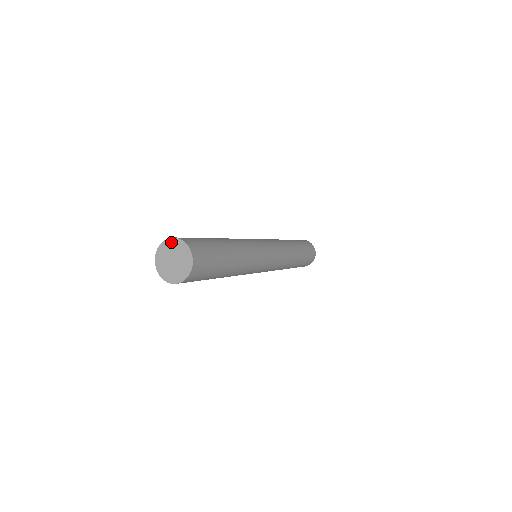
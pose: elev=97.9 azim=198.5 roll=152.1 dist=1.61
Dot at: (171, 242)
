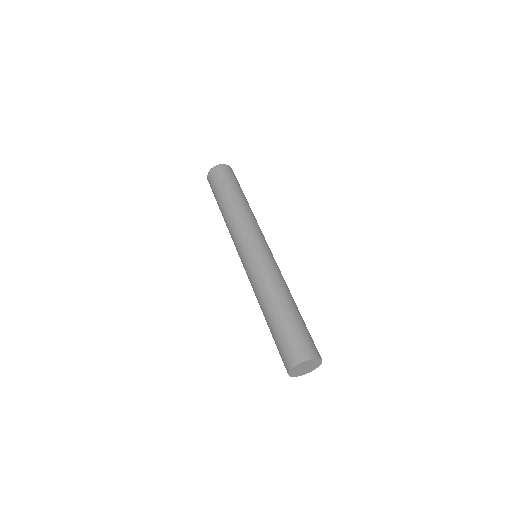
Dot at: (316, 360)
